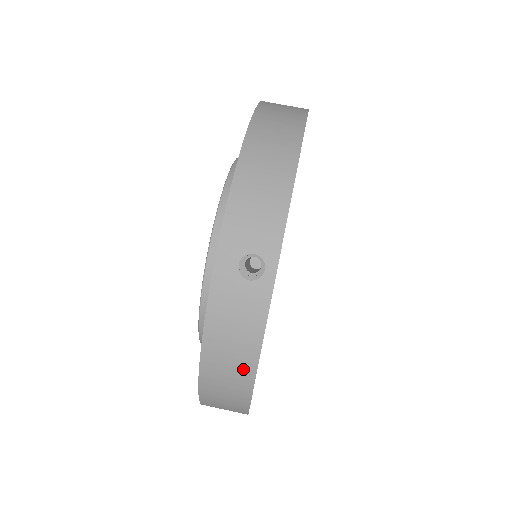
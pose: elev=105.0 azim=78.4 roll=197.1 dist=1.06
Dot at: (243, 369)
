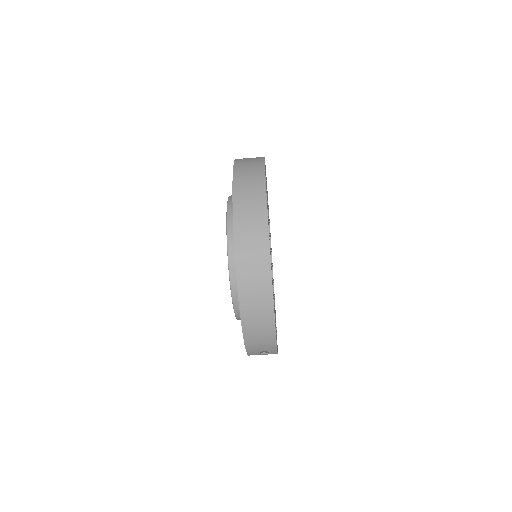
Dot at: occluded
